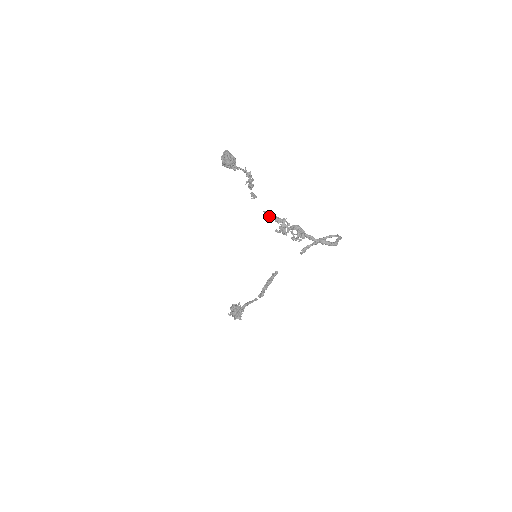
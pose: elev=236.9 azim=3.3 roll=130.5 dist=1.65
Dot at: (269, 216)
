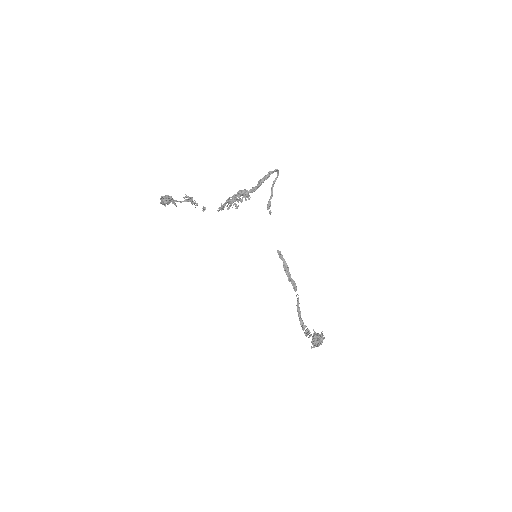
Dot at: (221, 208)
